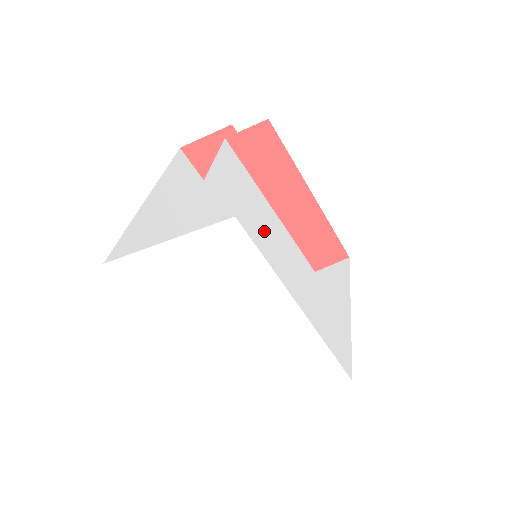
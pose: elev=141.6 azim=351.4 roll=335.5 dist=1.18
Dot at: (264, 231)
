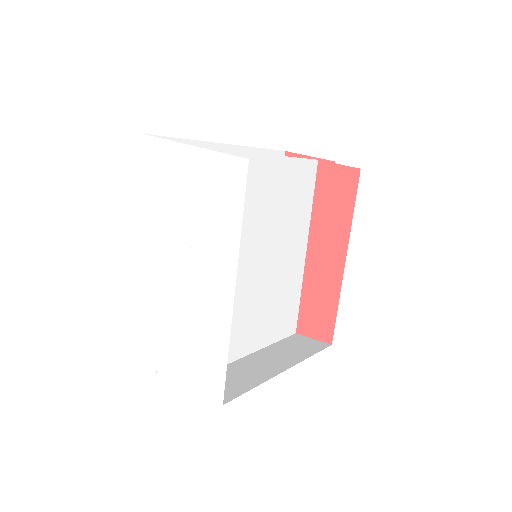
Dot at: (281, 247)
